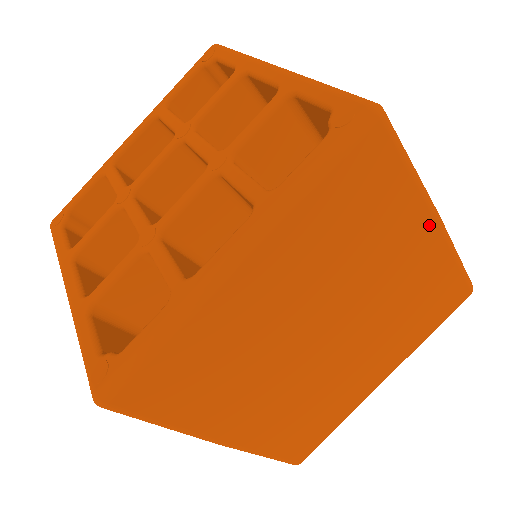
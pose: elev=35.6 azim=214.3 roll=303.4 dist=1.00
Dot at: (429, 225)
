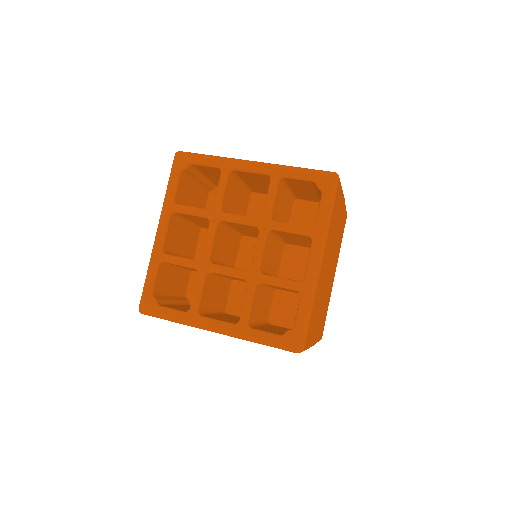
Dot at: occluded
